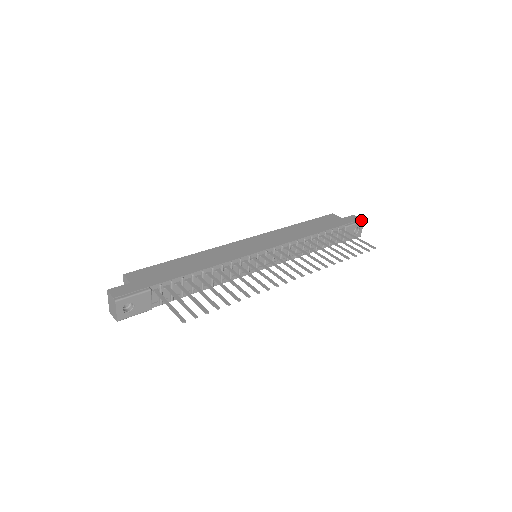
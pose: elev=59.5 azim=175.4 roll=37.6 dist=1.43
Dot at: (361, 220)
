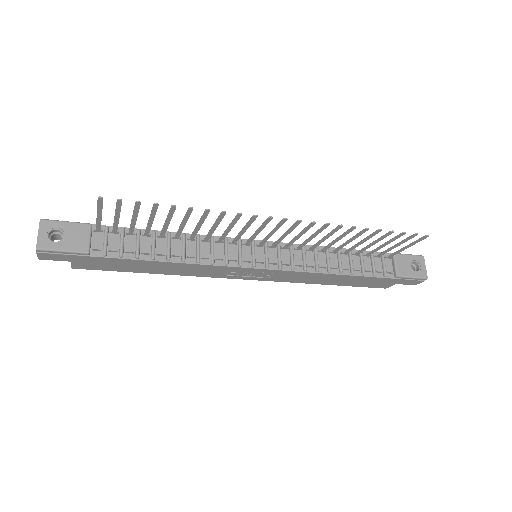
Dot at: (419, 255)
